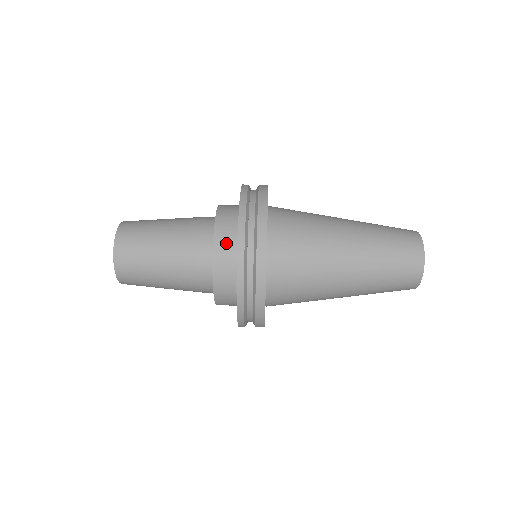
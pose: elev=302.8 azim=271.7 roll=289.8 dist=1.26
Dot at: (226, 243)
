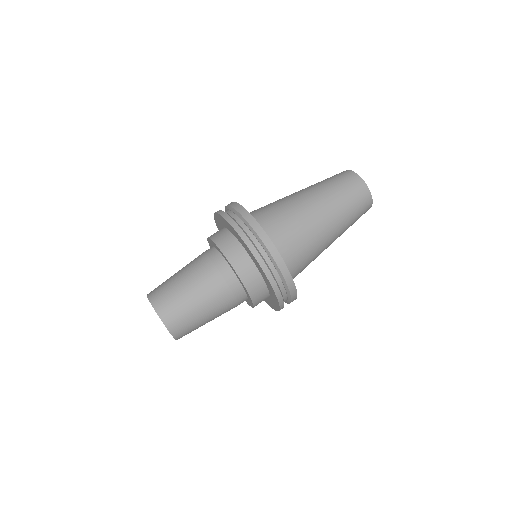
Dot at: (240, 259)
